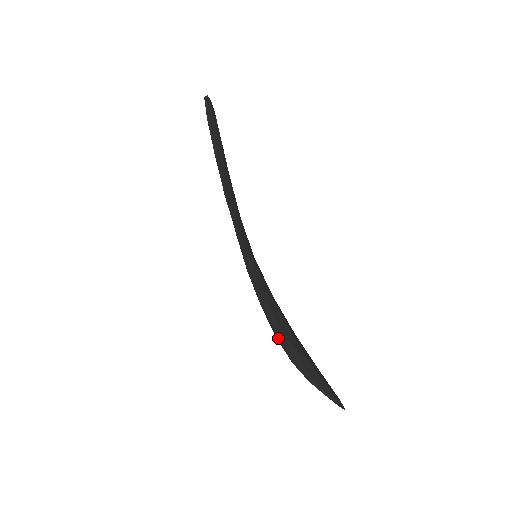
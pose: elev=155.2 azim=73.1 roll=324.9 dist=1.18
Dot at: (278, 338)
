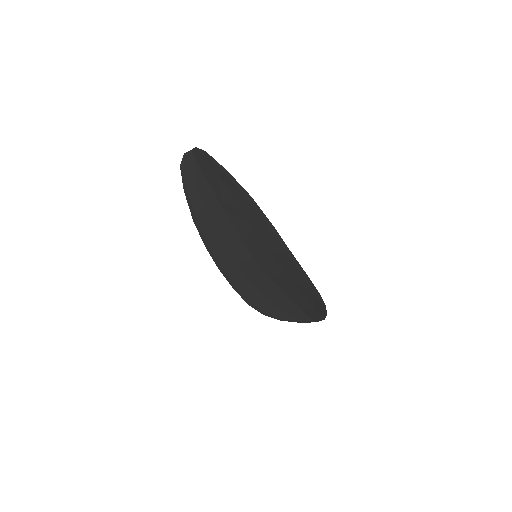
Dot at: (254, 304)
